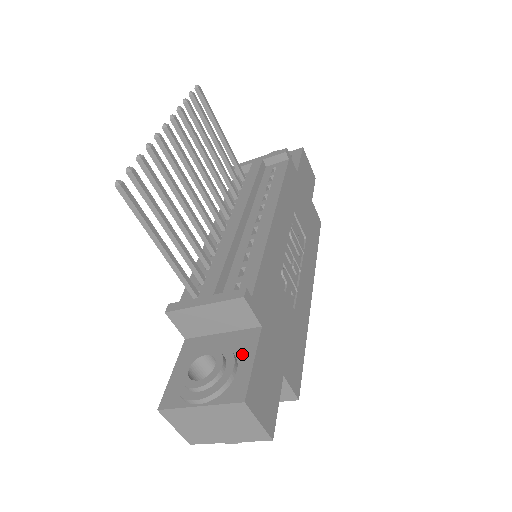
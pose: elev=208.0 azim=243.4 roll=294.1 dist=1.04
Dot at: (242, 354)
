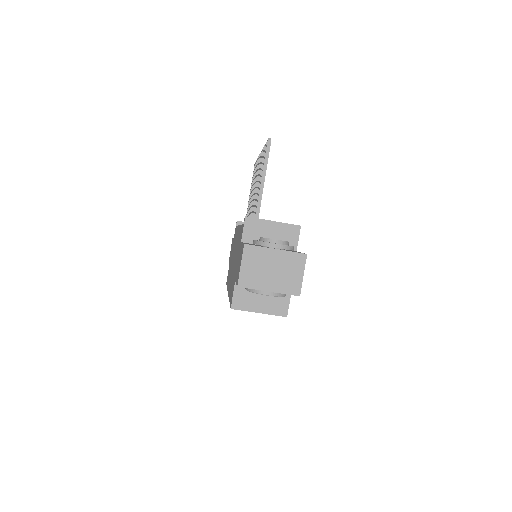
Dot at: occluded
